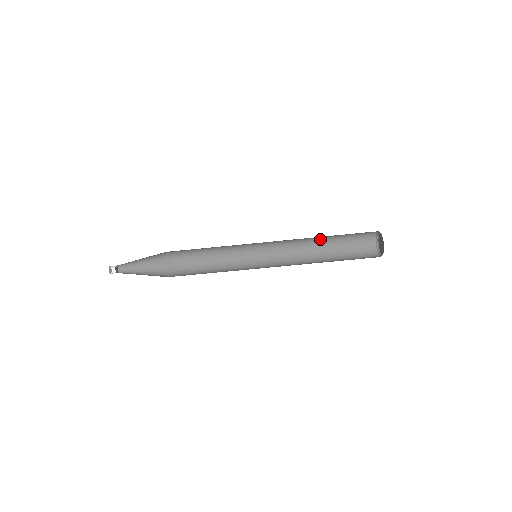
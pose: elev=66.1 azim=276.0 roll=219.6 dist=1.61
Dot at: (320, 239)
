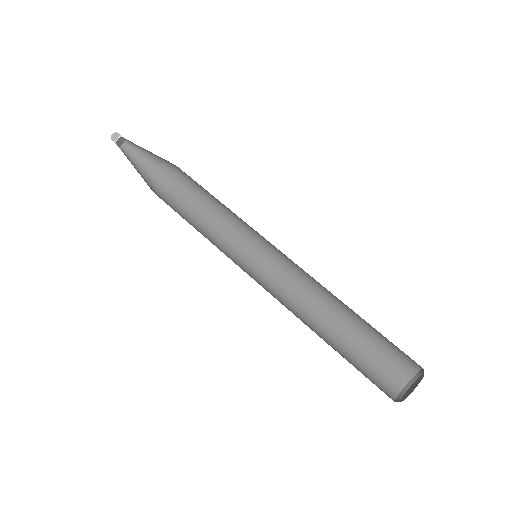
Dot at: (331, 326)
